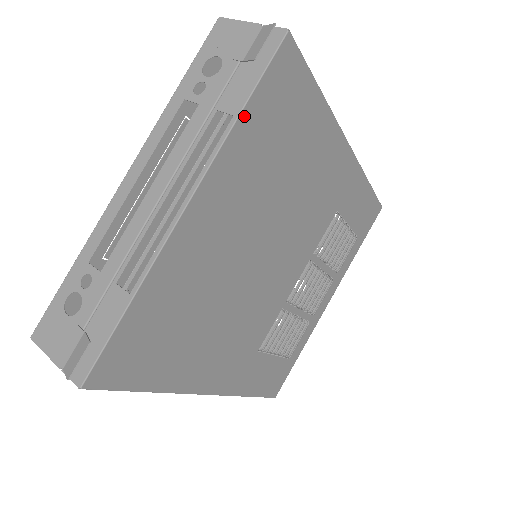
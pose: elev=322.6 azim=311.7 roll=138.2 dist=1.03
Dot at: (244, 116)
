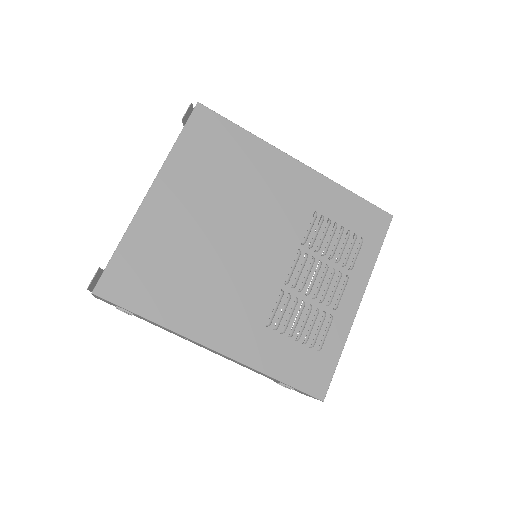
Dot at: (178, 144)
